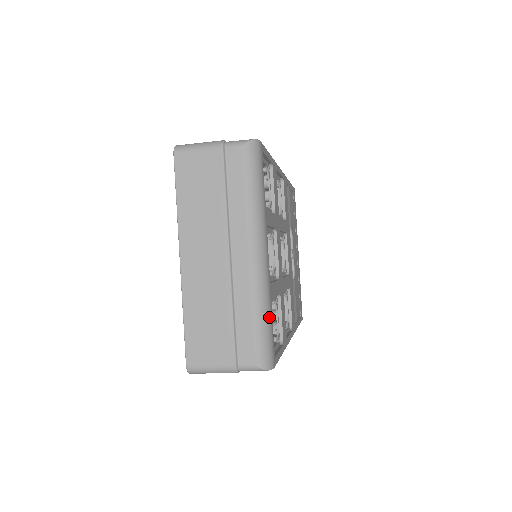
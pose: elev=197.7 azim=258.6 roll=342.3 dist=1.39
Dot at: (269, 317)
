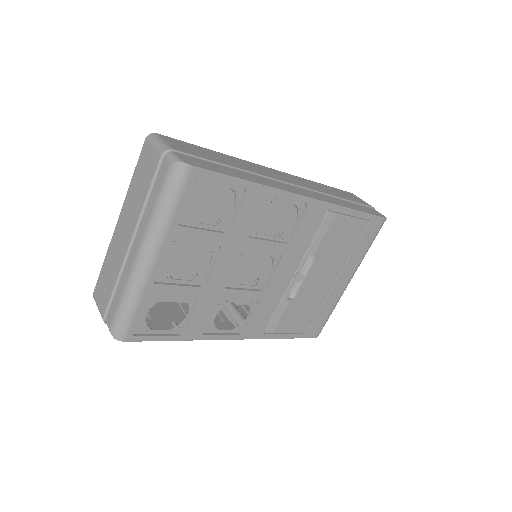
Dot at: (134, 306)
